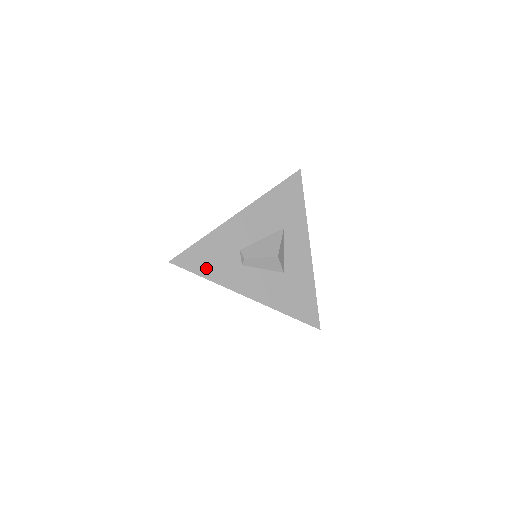
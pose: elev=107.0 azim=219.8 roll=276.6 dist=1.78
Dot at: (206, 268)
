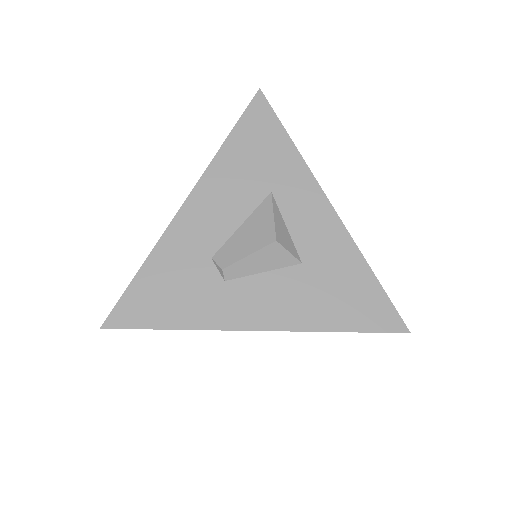
Dot at: (166, 312)
